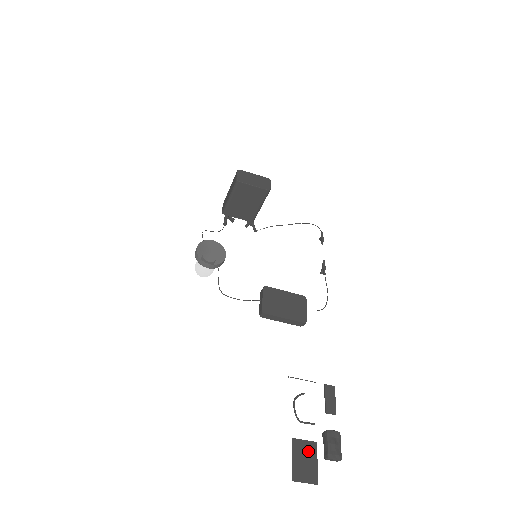
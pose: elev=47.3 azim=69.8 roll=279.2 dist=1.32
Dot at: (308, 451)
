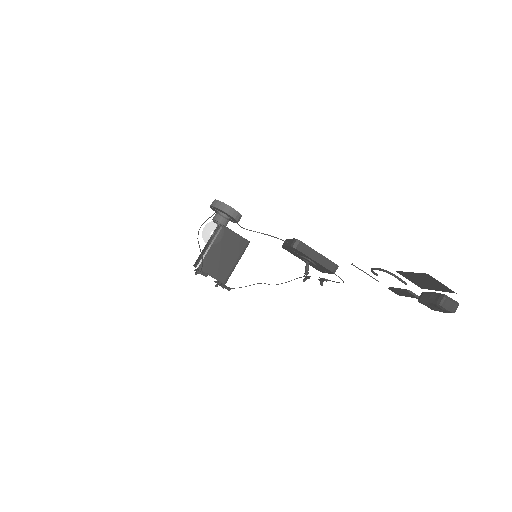
Dot at: (420, 283)
